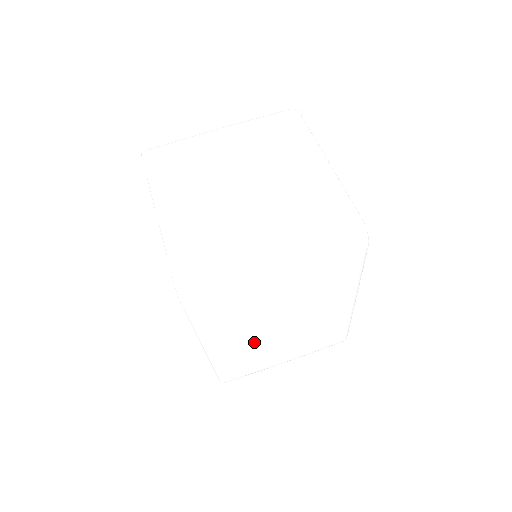
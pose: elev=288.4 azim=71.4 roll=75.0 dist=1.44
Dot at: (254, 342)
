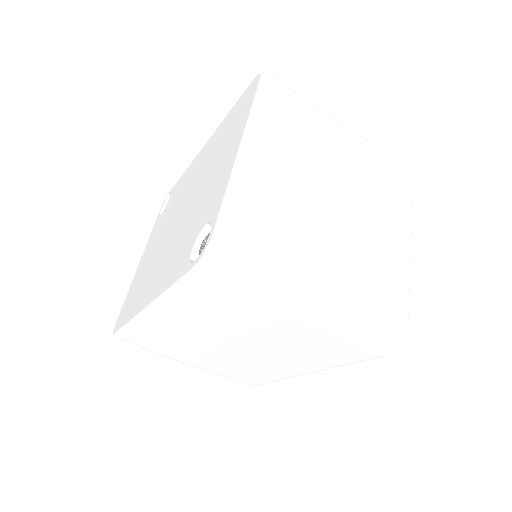
Dot at: (195, 336)
